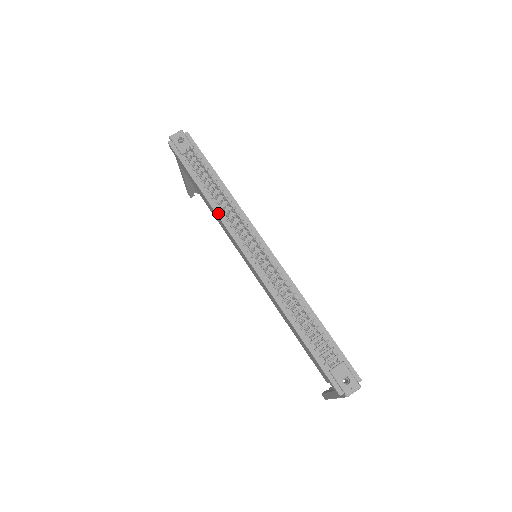
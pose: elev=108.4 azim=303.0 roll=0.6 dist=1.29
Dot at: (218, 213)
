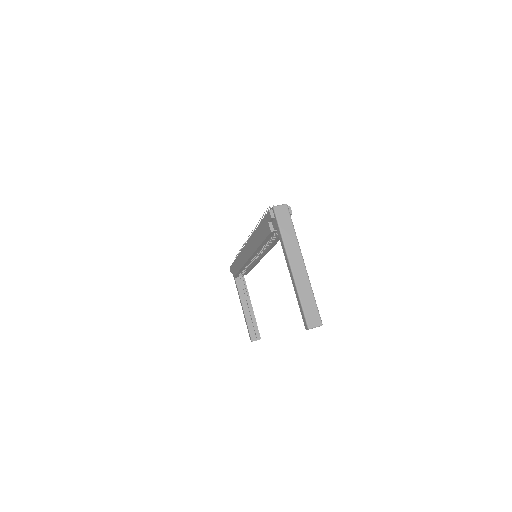
Dot at: occluded
